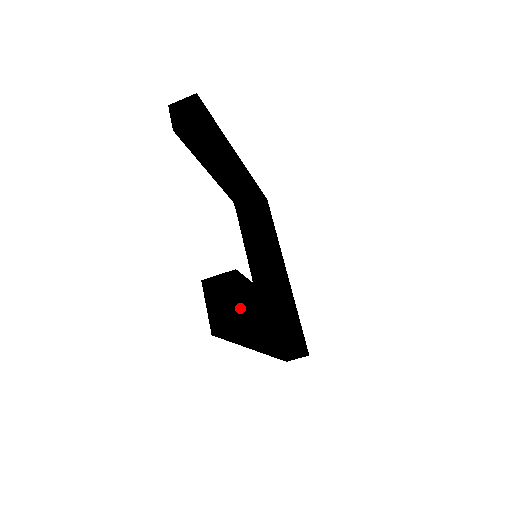
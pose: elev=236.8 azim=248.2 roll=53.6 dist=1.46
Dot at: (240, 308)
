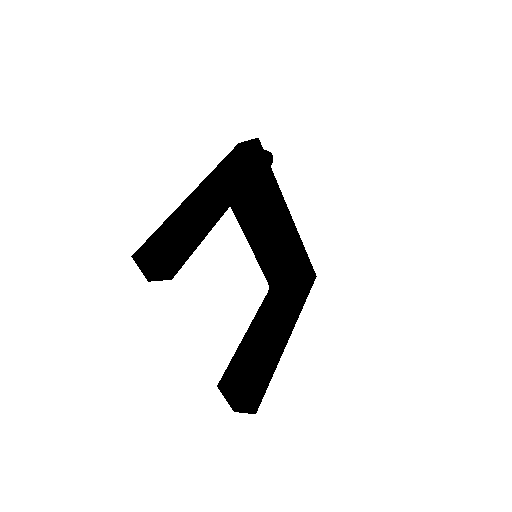
Dot at: (248, 406)
